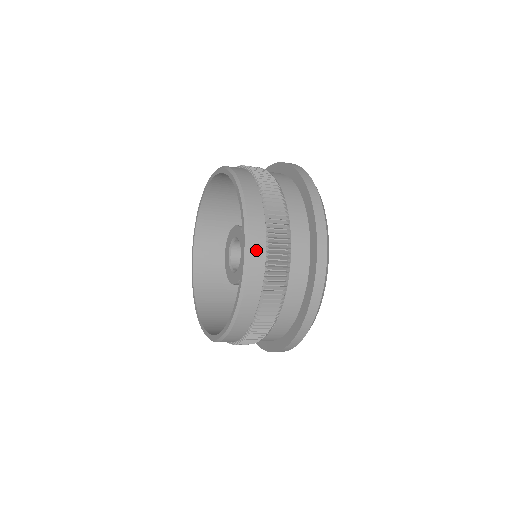
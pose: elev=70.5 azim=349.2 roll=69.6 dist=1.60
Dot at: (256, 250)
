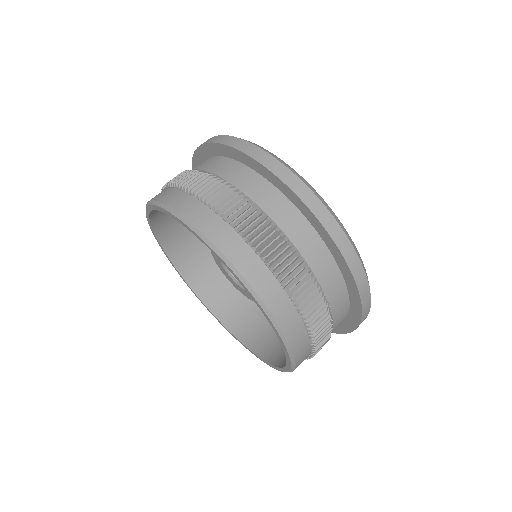
Dot at: (230, 246)
